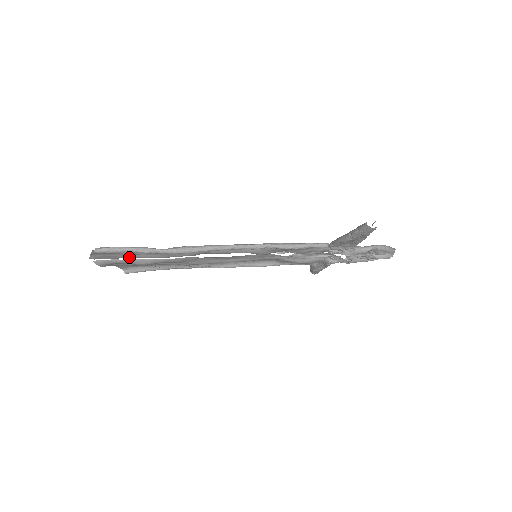
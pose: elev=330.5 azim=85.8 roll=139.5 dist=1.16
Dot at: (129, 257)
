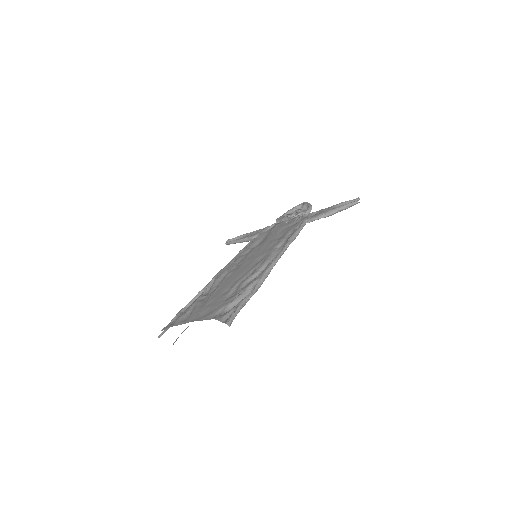
Dot at: (210, 317)
